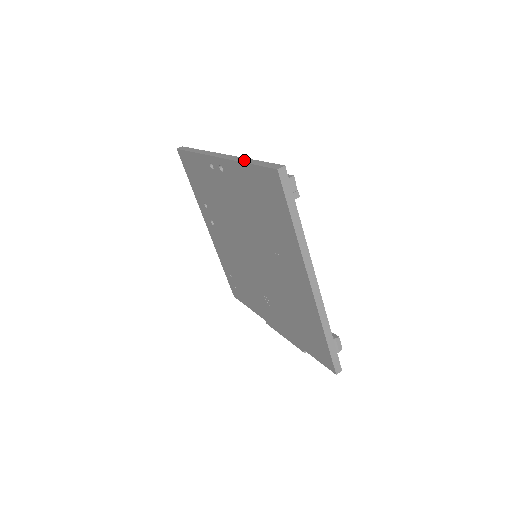
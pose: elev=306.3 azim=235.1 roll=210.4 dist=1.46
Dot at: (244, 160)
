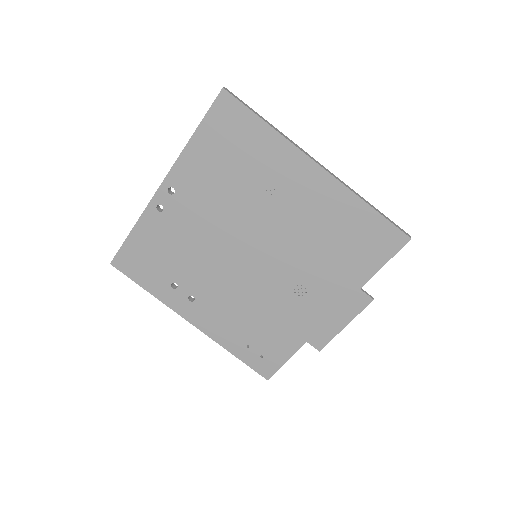
Dot at: (188, 141)
